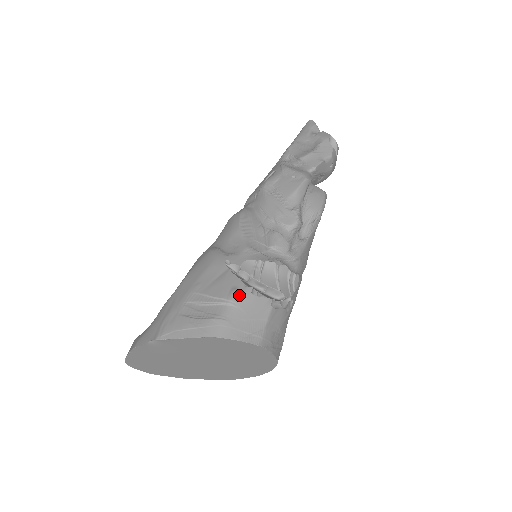
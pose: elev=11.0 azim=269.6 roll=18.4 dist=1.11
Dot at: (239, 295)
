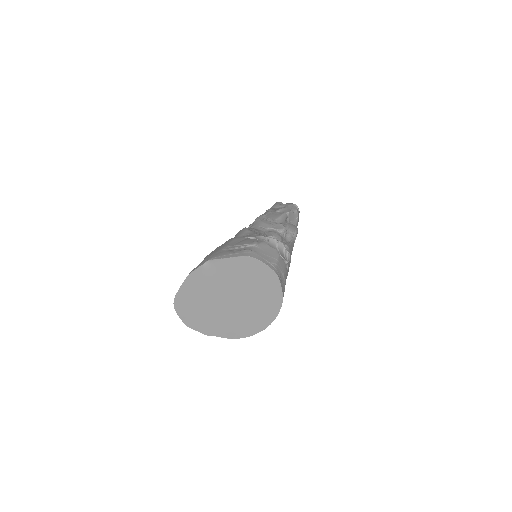
Dot at: (259, 243)
